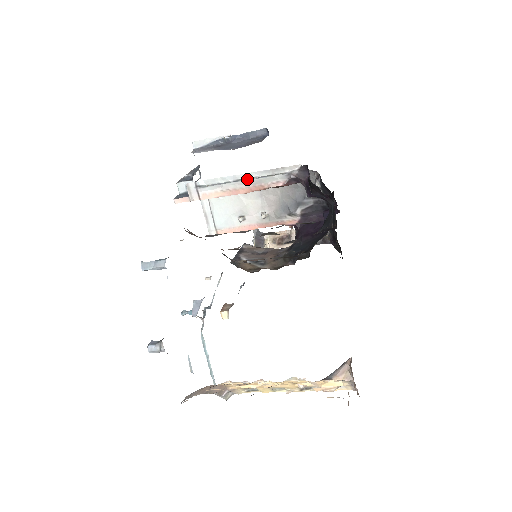
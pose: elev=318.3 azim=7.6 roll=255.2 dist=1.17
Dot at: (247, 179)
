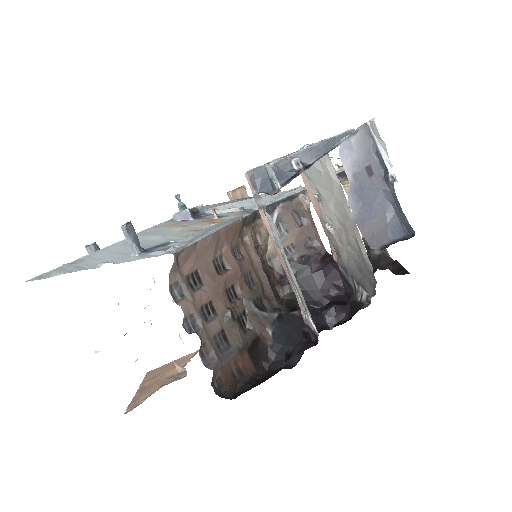
Dot at: (289, 272)
